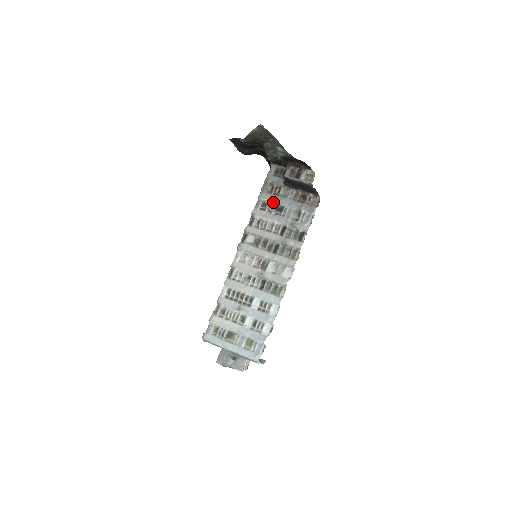
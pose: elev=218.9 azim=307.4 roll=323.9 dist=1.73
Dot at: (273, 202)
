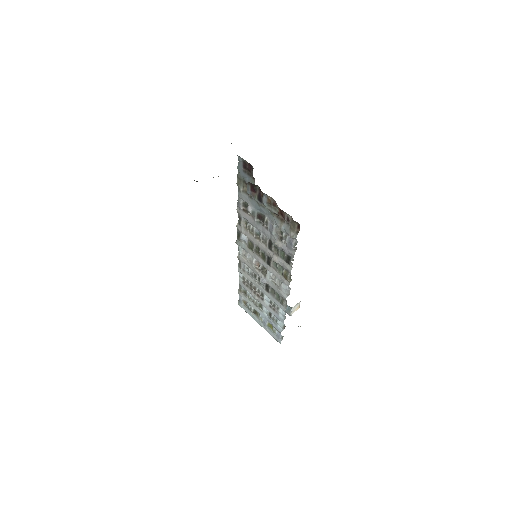
Dot at: (252, 207)
